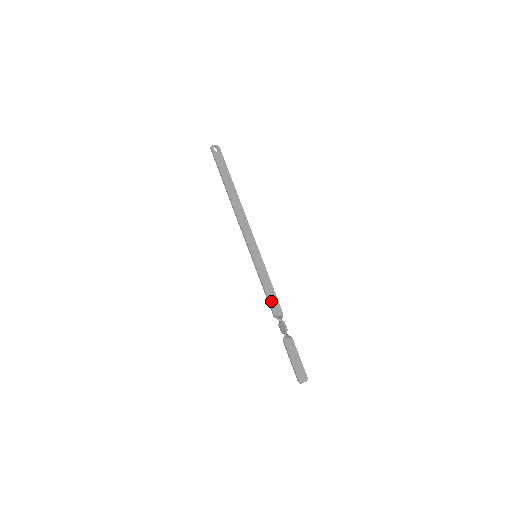
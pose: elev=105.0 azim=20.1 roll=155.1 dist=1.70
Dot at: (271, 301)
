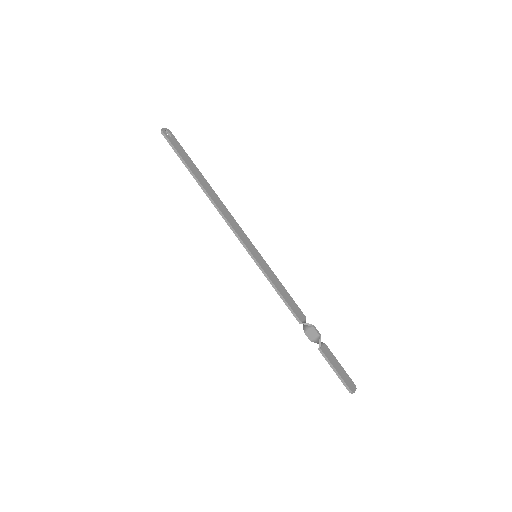
Dot at: (291, 305)
